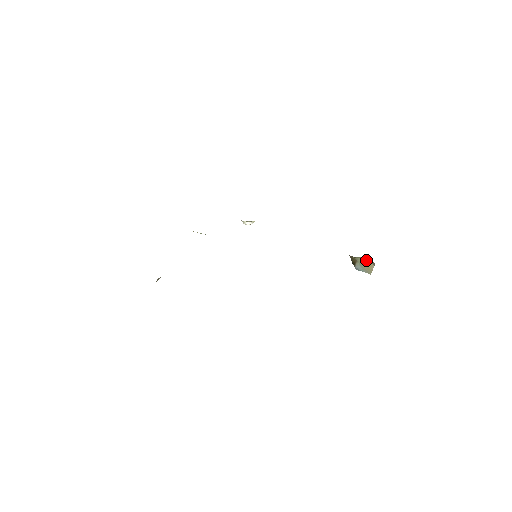
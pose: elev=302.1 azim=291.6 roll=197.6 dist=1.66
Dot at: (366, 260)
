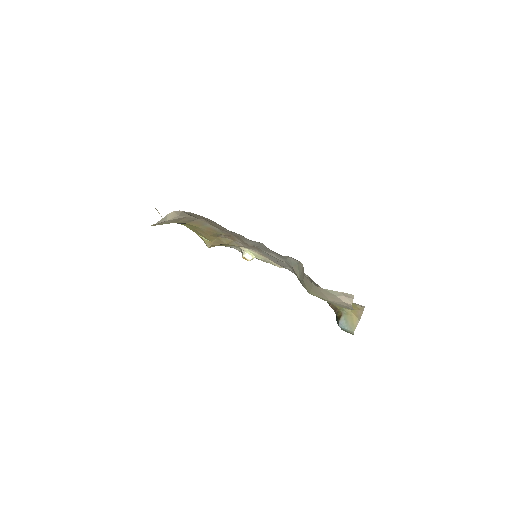
Dot at: (352, 313)
